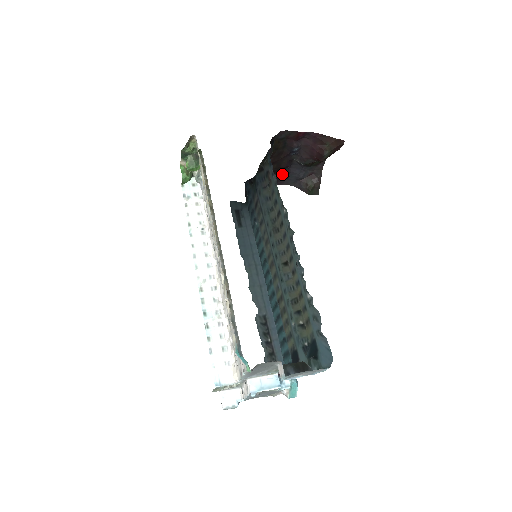
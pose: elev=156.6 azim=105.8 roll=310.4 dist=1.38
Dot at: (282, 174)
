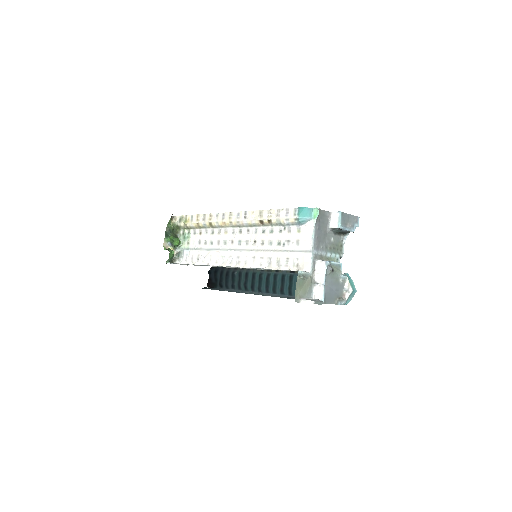
Dot at: occluded
